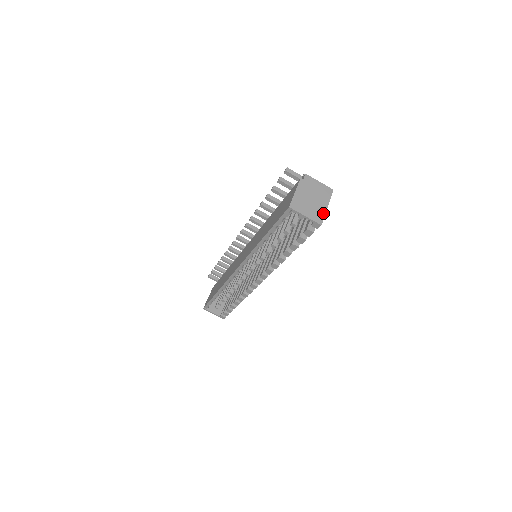
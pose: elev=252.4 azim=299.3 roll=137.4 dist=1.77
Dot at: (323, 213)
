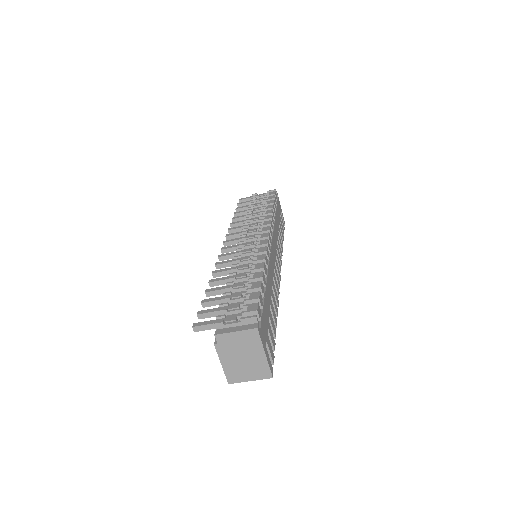
Dot at: (265, 364)
